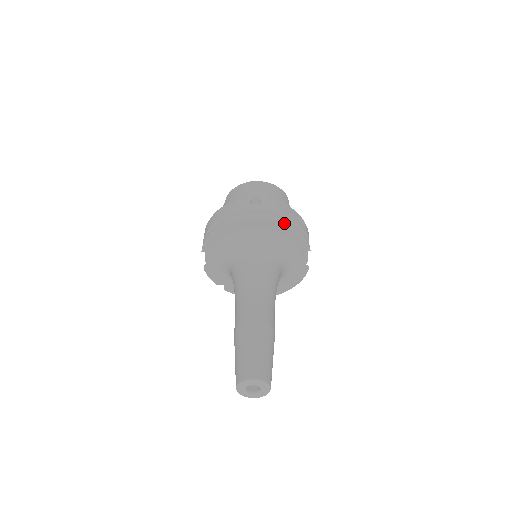
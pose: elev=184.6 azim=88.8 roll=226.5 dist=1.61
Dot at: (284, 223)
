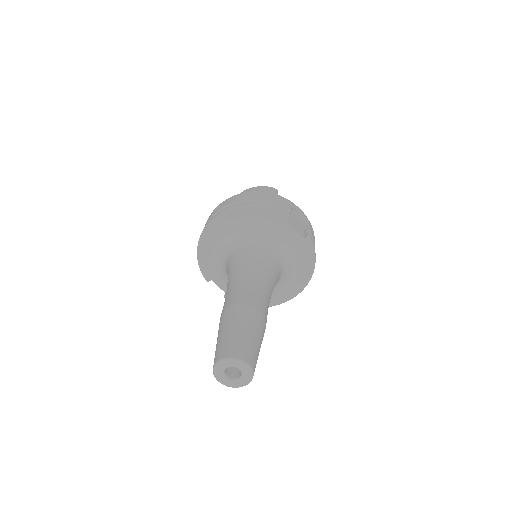
Dot at: (240, 207)
